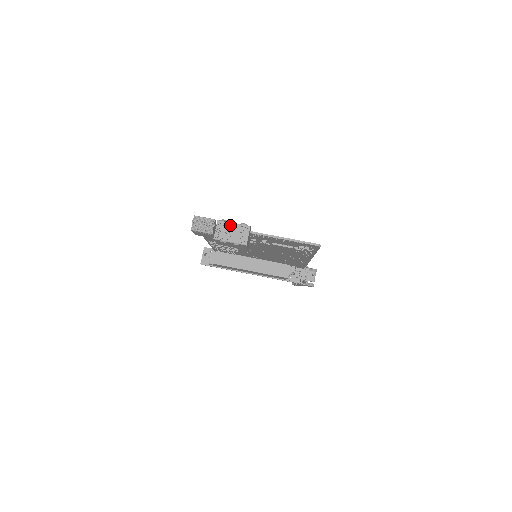
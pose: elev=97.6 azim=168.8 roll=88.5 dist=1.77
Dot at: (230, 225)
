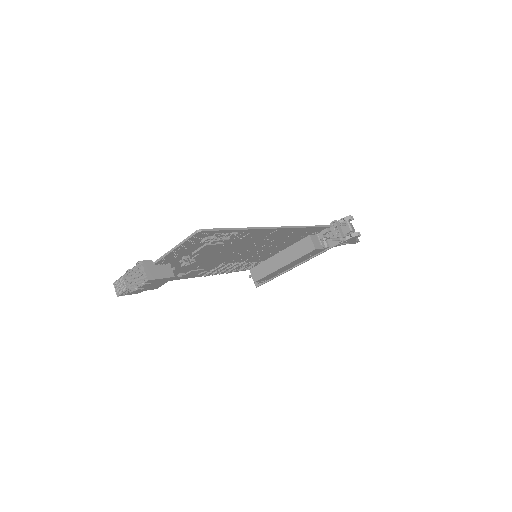
Dot at: (132, 272)
